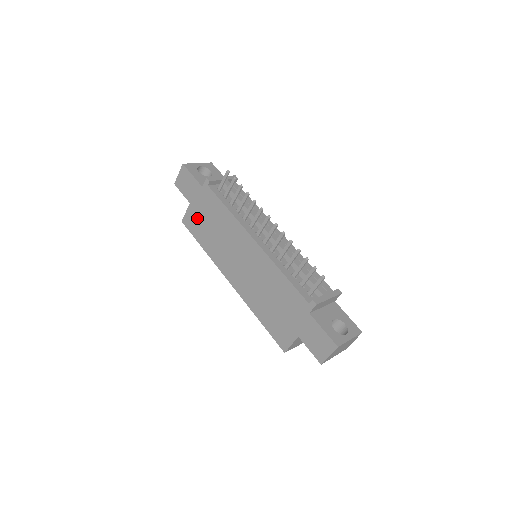
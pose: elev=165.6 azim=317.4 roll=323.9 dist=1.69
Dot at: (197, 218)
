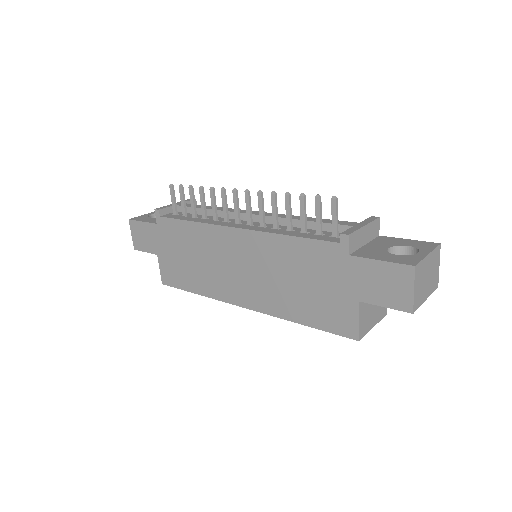
Dot at: (172, 264)
